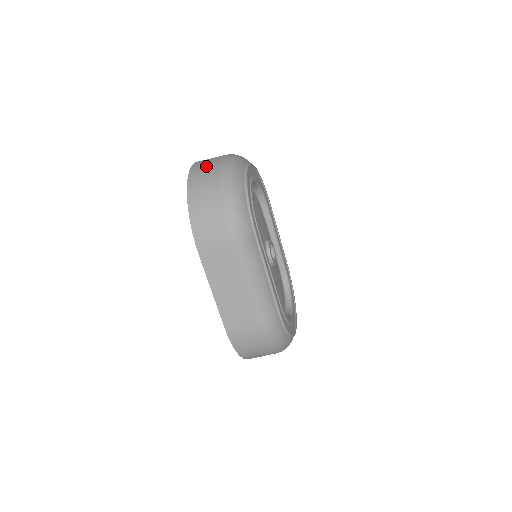
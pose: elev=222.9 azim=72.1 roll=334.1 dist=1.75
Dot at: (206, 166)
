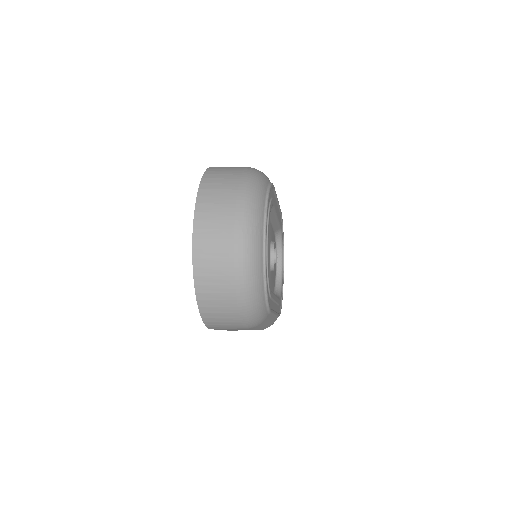
Dot at: (215, 259)
